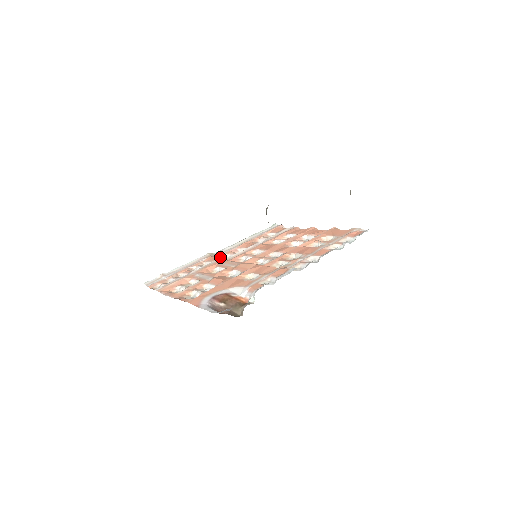
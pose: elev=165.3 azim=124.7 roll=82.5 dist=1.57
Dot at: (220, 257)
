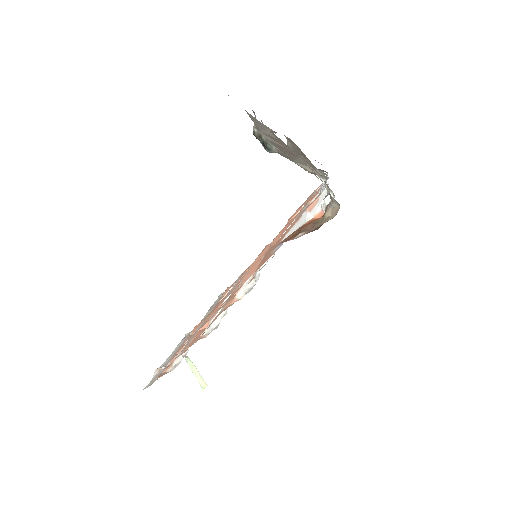
Dot at: occluded
